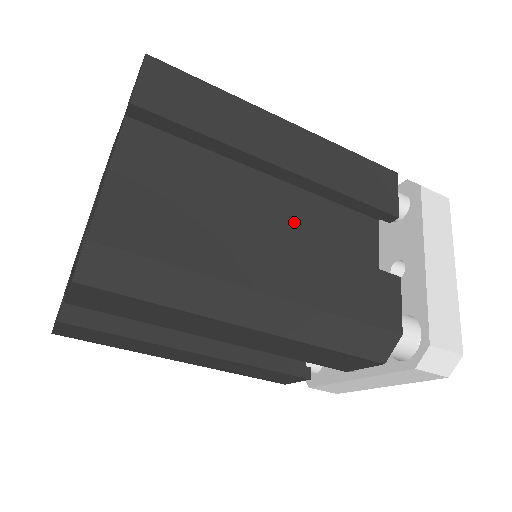
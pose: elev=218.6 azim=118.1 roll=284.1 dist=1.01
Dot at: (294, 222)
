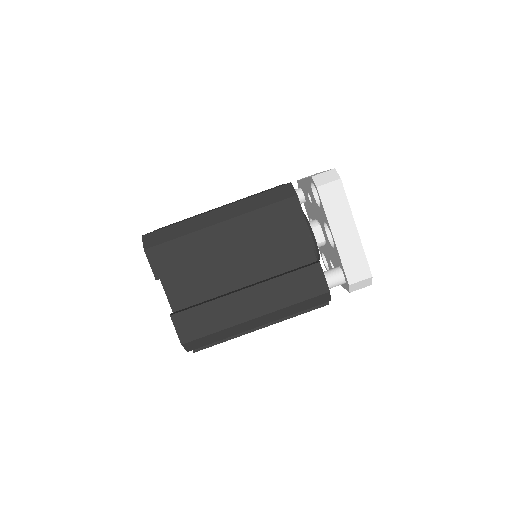
Dot at: occluded
